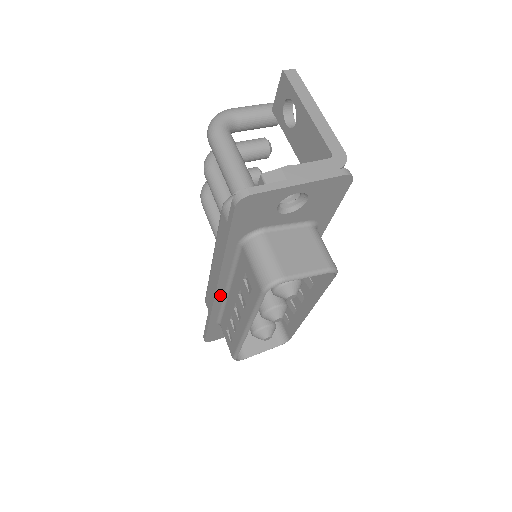
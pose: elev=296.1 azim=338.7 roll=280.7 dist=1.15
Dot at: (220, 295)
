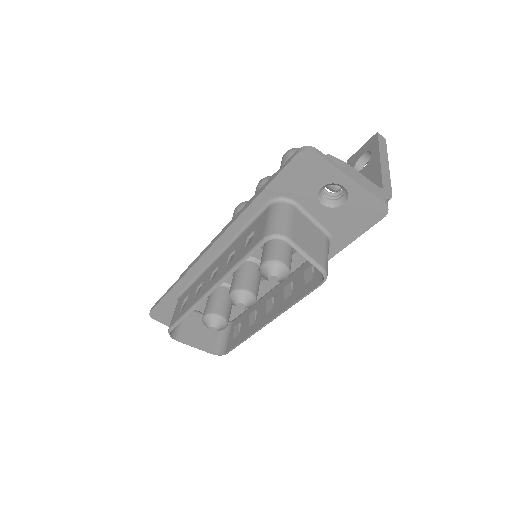
Dot at: (208, 257)
